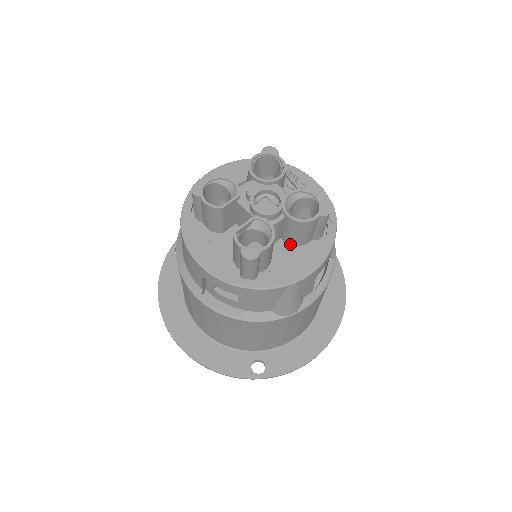
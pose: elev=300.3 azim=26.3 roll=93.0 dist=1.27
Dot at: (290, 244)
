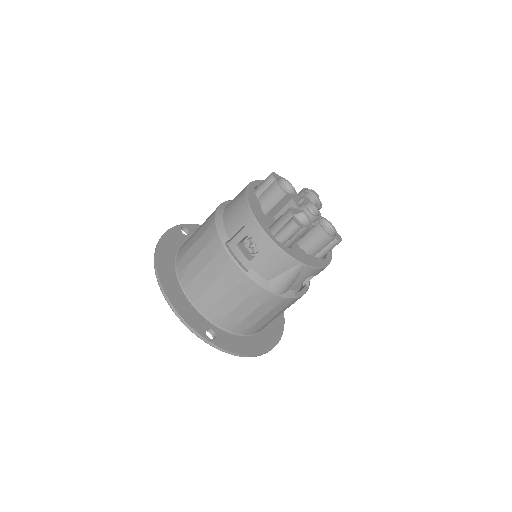
Dot at: occluded
